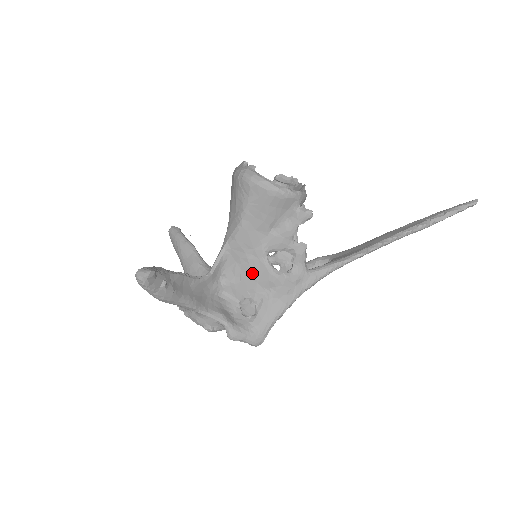
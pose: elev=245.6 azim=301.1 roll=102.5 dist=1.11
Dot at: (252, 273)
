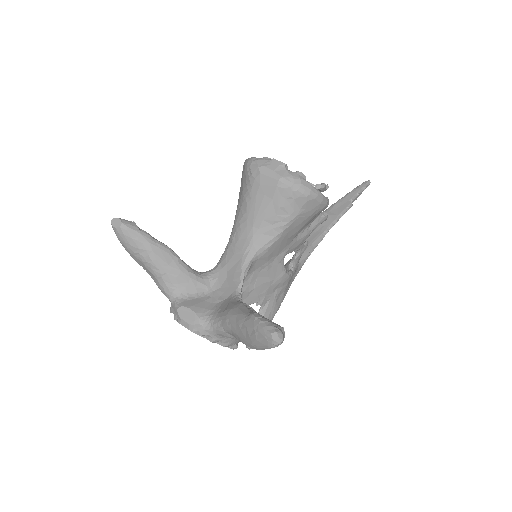
Dot at: (268, 279)
